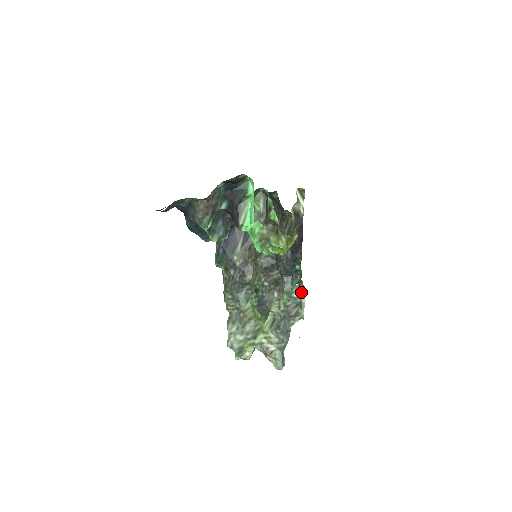
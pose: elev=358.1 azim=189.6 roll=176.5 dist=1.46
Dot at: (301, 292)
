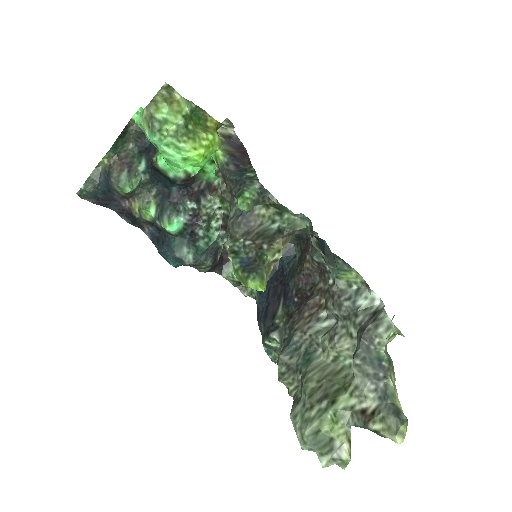
Dot at: occluded
